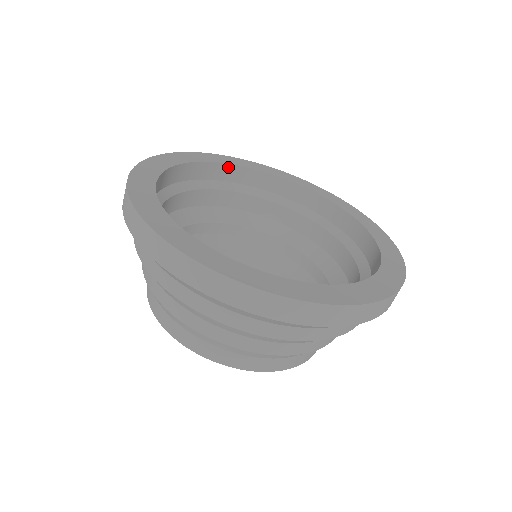
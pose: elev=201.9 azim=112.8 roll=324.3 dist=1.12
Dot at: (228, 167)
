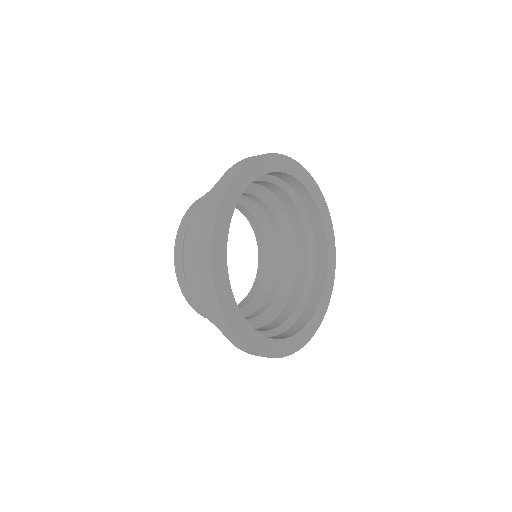
Dot at: (272, 172)
